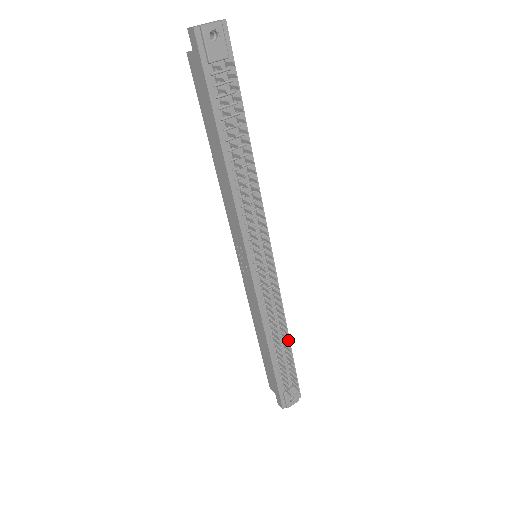
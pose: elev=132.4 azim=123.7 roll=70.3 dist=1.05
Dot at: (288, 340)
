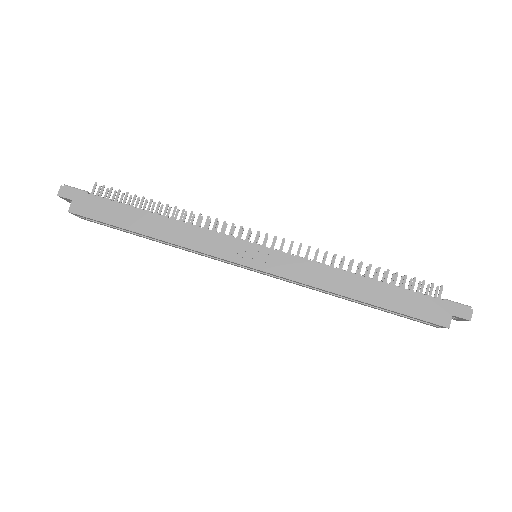
Dot at: occluded
